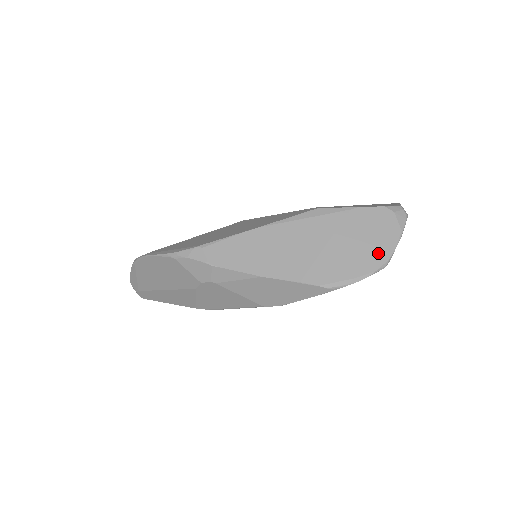
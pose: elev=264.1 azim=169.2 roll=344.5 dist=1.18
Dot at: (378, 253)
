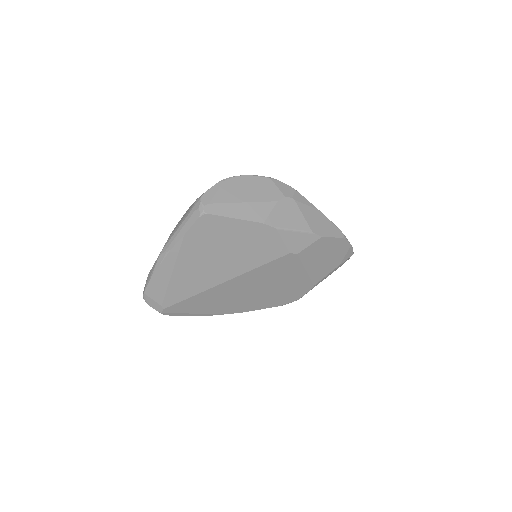
Dot at: occluded
